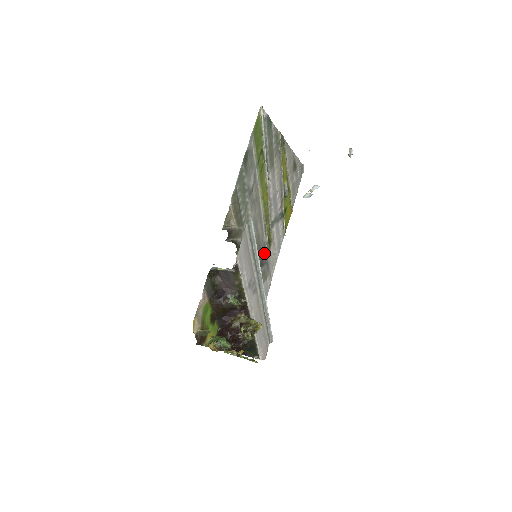
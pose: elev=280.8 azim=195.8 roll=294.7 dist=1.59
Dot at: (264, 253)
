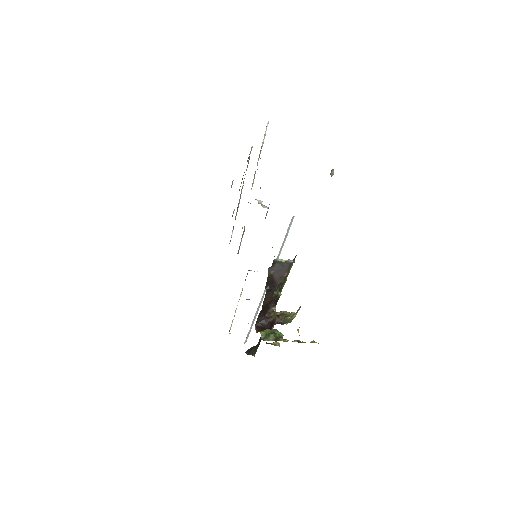
Dot at: occluded
